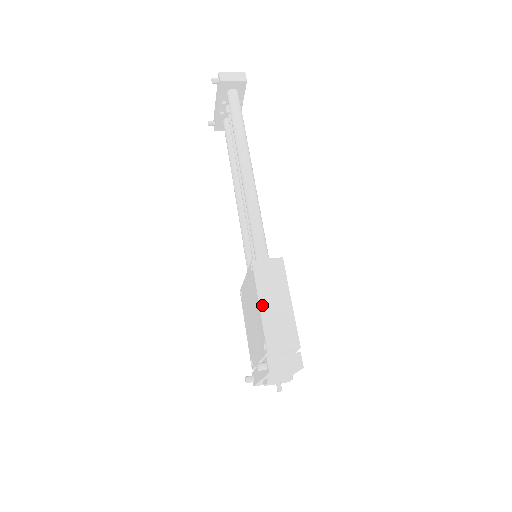
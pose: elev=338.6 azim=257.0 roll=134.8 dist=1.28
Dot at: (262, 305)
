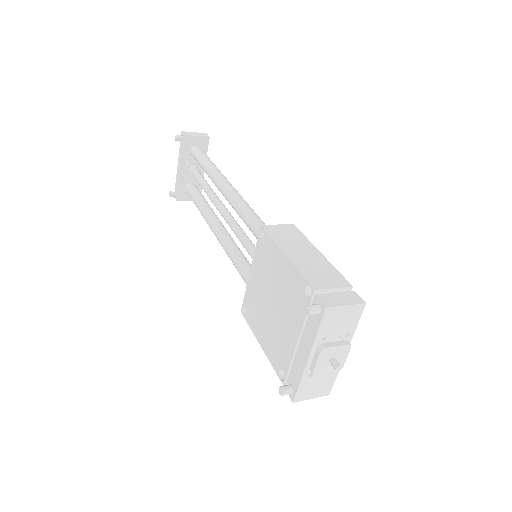
Dot at: (288, 254)
